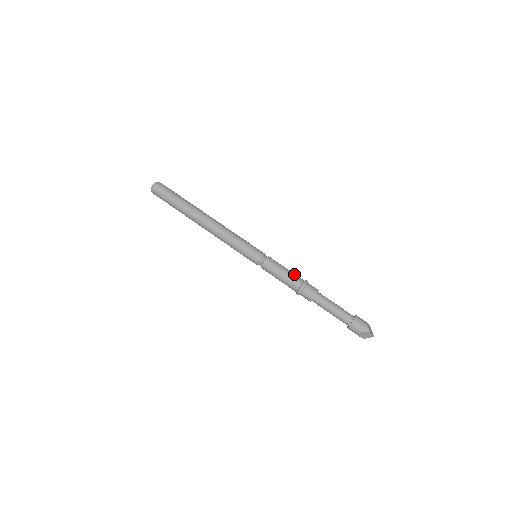
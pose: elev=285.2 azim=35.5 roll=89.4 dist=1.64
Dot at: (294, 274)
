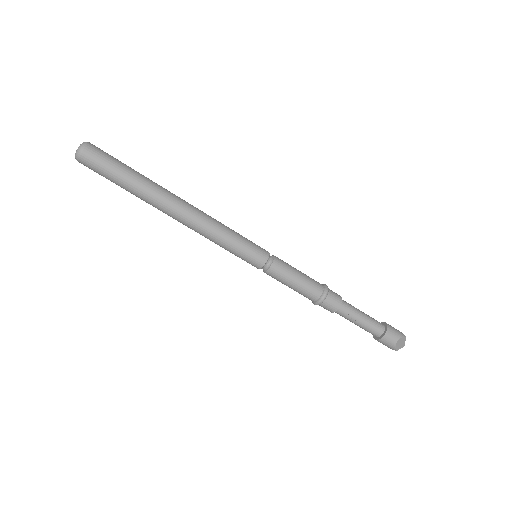
Dot at: occluded
